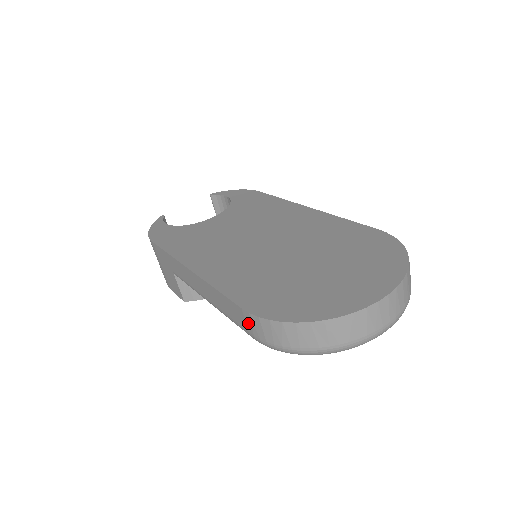
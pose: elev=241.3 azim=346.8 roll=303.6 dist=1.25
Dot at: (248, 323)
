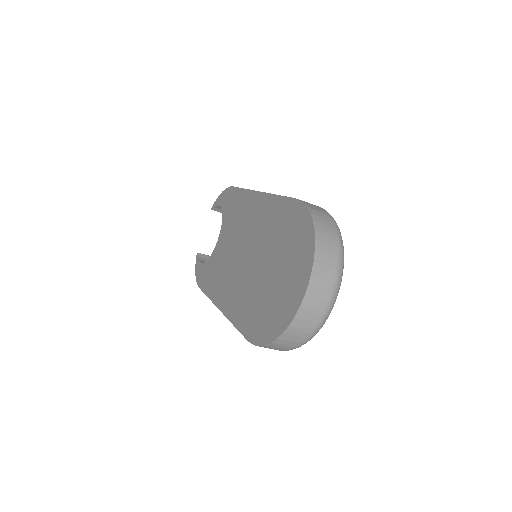
Dot at: occluded
